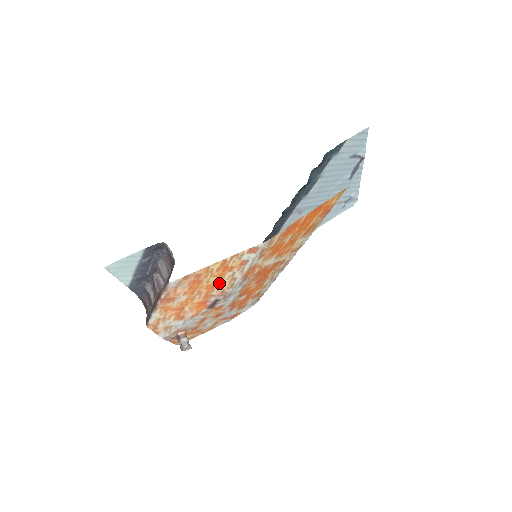
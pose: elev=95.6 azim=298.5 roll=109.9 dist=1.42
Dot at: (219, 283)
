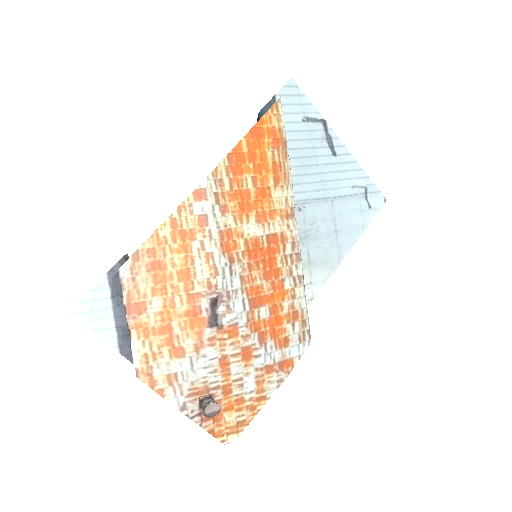
Dot at: (193, 267)
